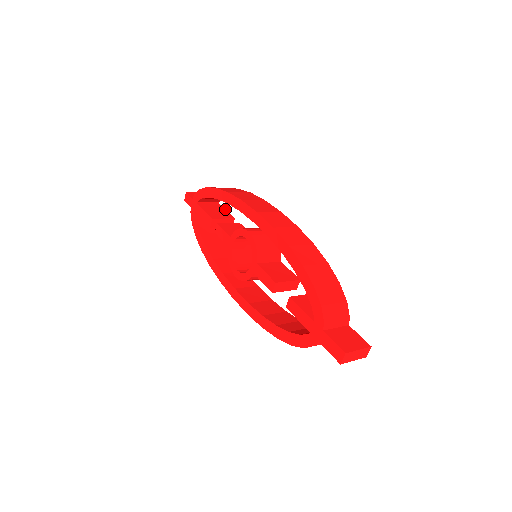
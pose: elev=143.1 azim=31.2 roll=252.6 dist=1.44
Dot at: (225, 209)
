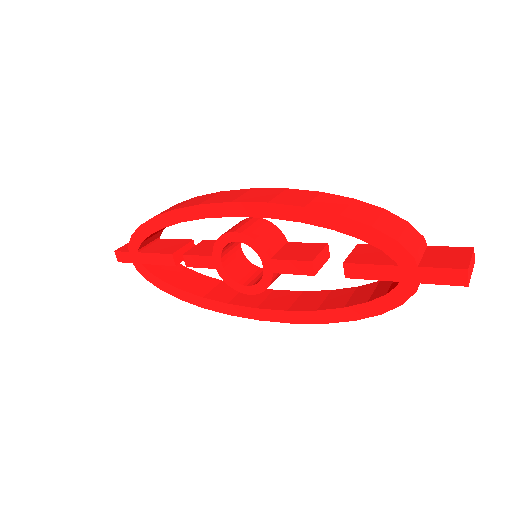
Dot at: (173, 239)
